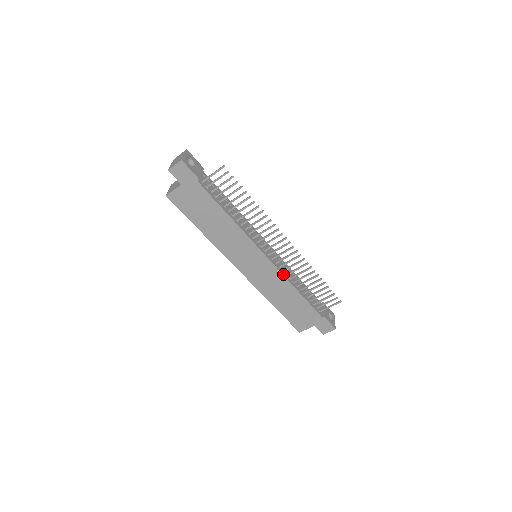
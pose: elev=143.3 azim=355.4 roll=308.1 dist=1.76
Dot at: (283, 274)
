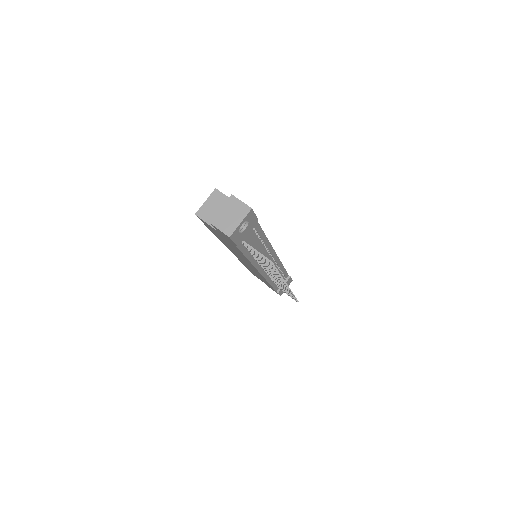
Dot at: (266, 279)
